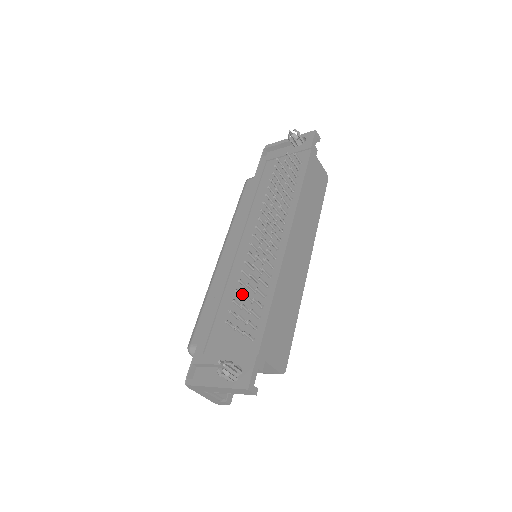
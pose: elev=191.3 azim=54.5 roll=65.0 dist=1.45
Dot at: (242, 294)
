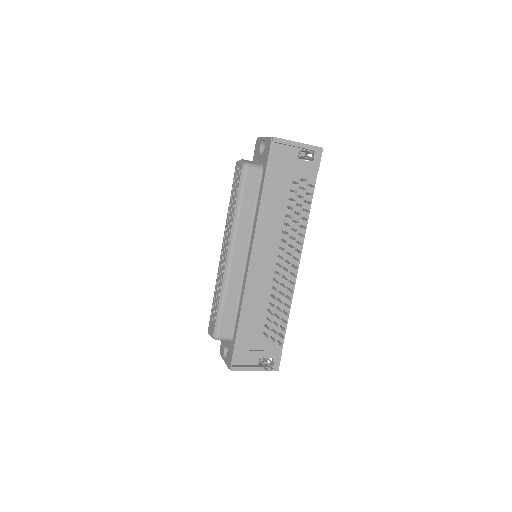
Dot at: (271, 312)
